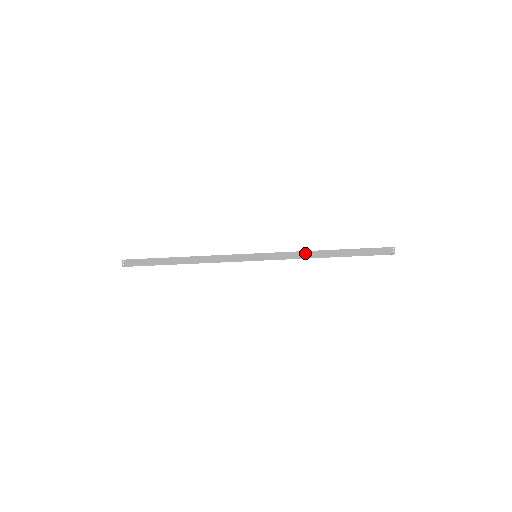
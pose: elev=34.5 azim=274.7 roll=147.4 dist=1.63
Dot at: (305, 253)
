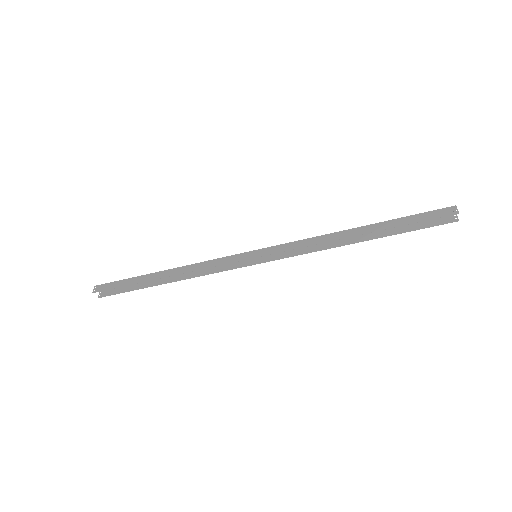
Dot at: (321, 237)
